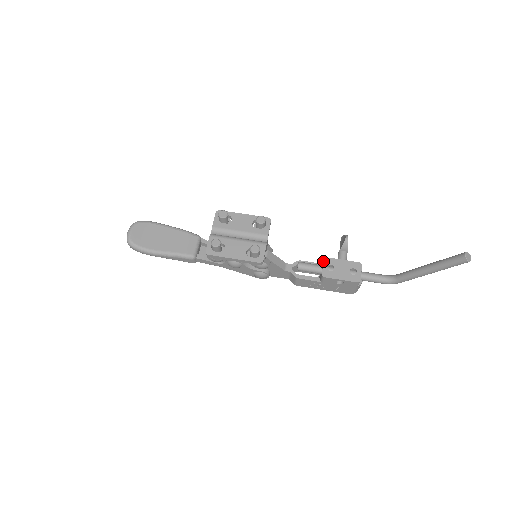
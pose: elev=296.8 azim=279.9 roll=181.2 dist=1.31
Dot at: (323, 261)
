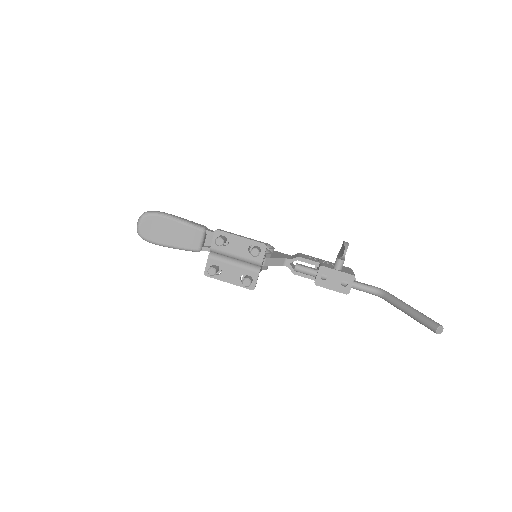
Dot at: (318, 269)
